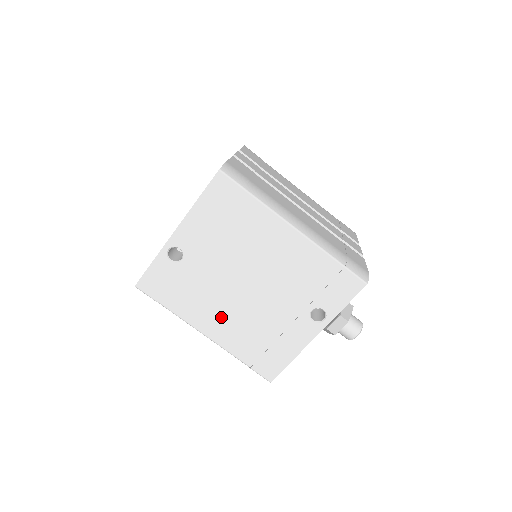
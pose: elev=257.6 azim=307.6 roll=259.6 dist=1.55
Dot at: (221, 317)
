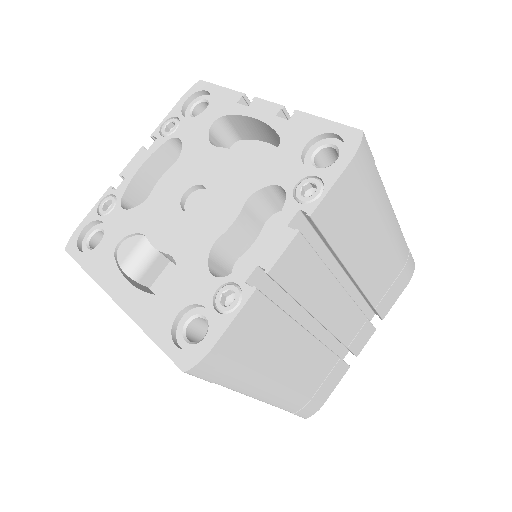
Dot at: occluded
